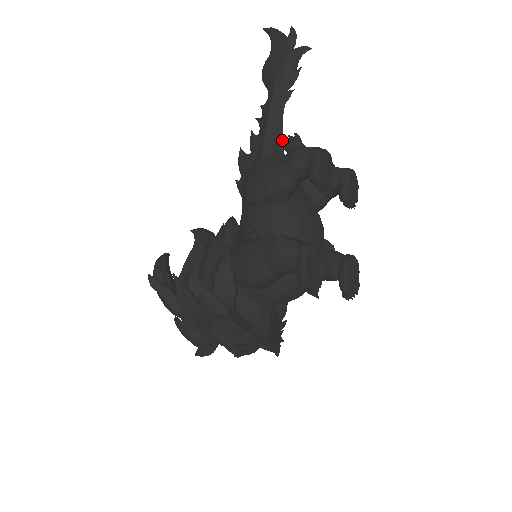
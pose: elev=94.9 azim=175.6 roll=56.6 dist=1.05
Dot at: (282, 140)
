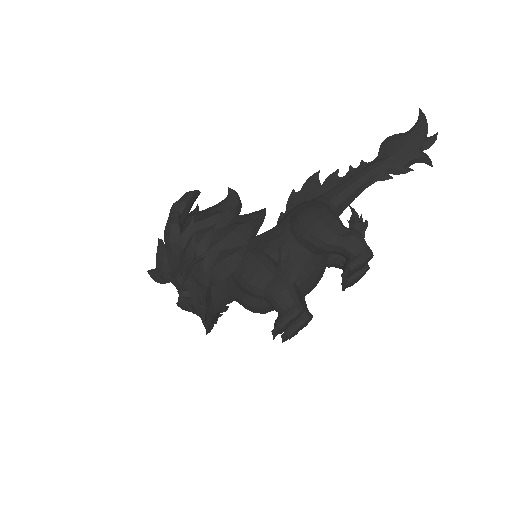
Dot at: (354, 214)
